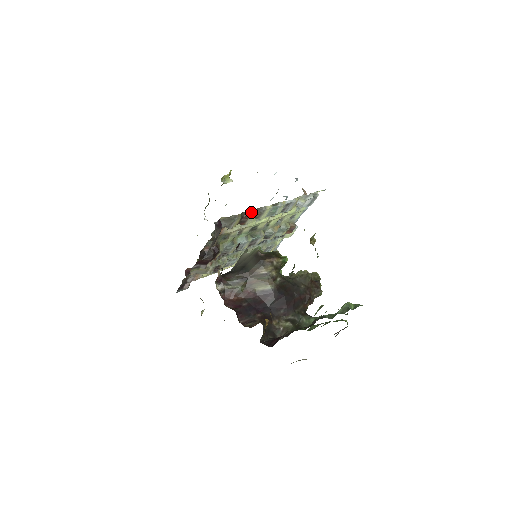
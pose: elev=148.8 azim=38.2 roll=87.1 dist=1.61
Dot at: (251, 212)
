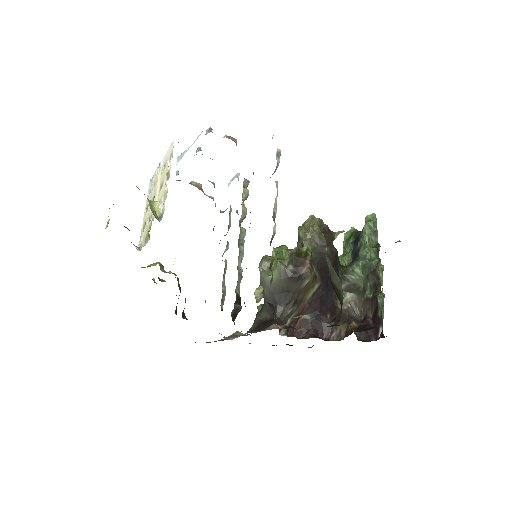
Dot at: (273, 256)
